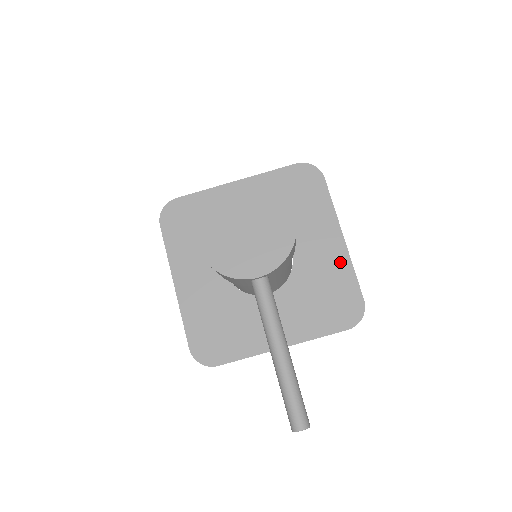
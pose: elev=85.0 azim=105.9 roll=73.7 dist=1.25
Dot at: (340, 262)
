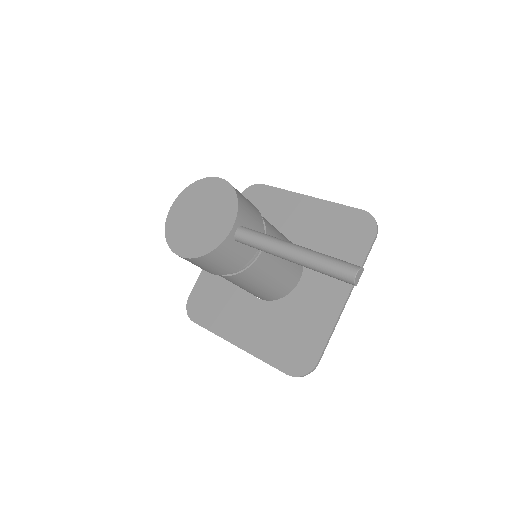
Dot at: (323, 210)
